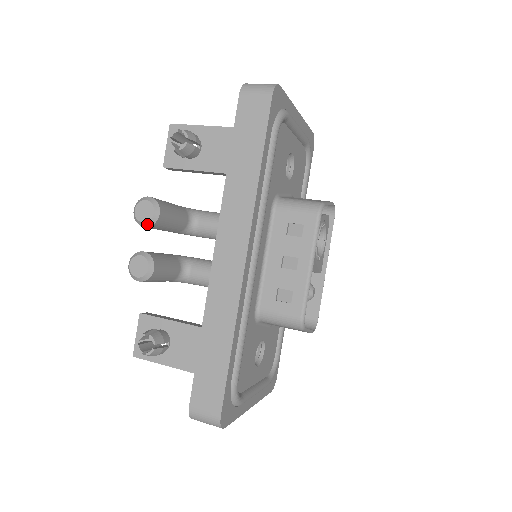
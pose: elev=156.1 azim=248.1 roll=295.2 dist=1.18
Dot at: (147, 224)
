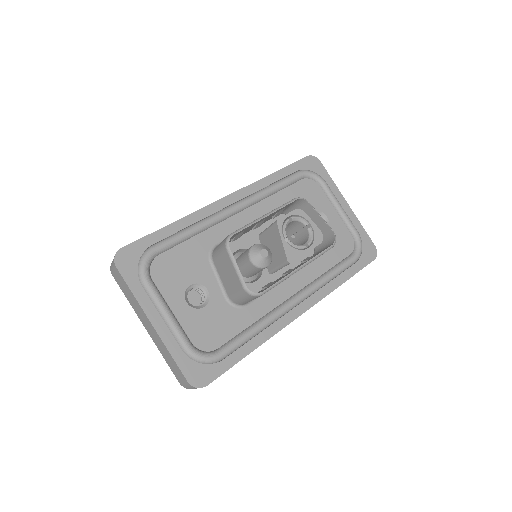
Dot at: occluded
